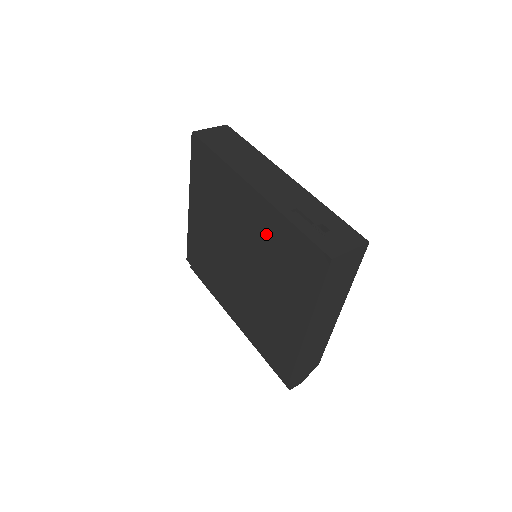
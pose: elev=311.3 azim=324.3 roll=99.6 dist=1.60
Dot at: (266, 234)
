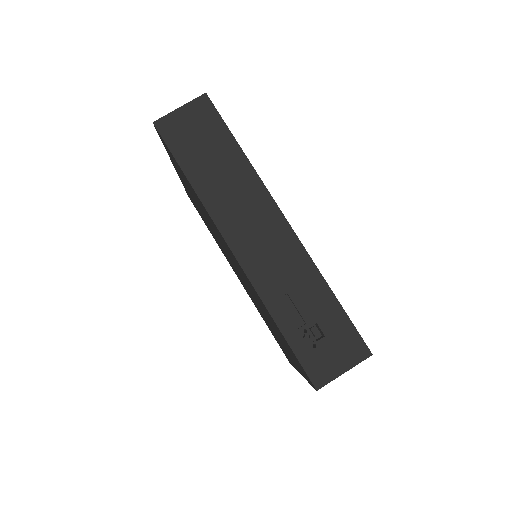
Dot at: (254, 293)
